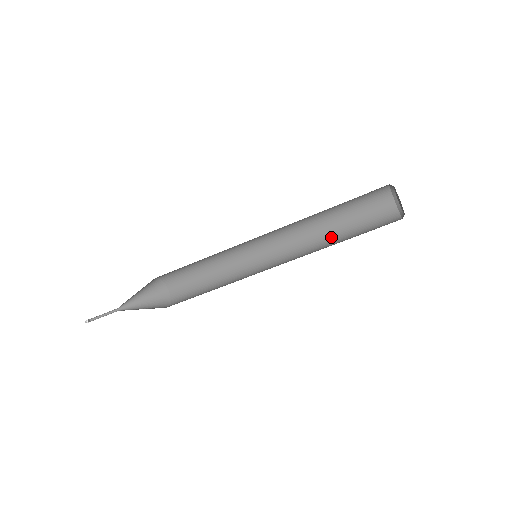
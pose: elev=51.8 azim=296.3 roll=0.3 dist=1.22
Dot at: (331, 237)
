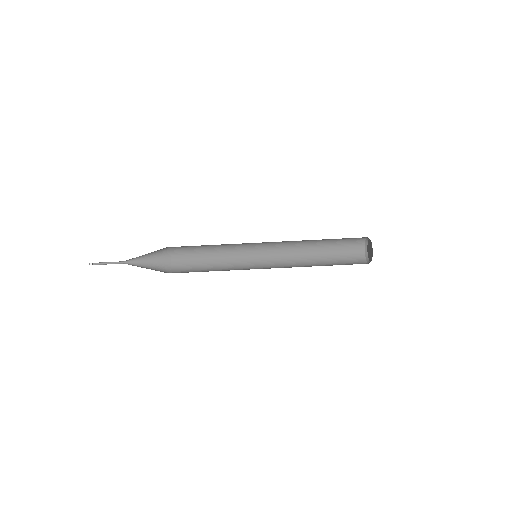
Dot at: occluded
